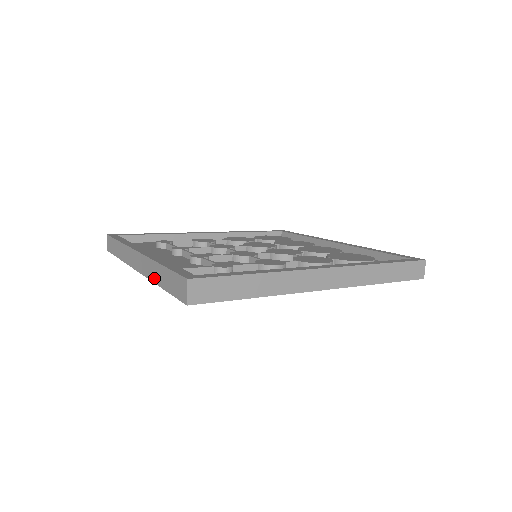
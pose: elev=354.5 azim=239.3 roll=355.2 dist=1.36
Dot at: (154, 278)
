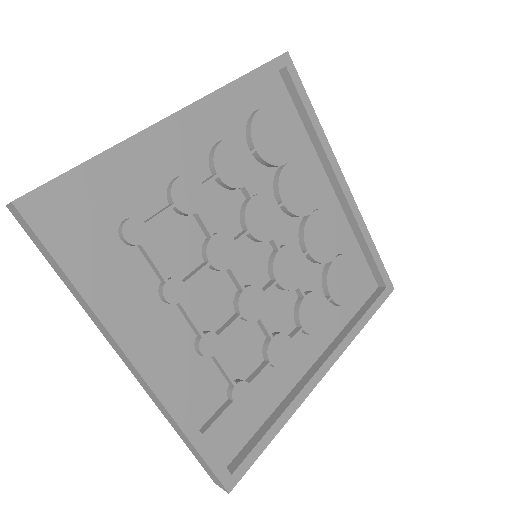
Dot at: (168, 420)
